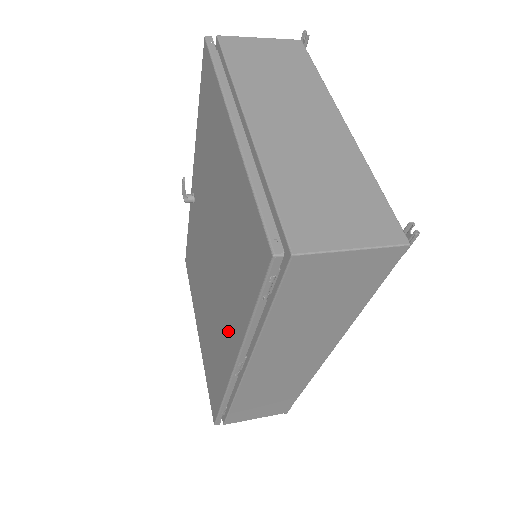
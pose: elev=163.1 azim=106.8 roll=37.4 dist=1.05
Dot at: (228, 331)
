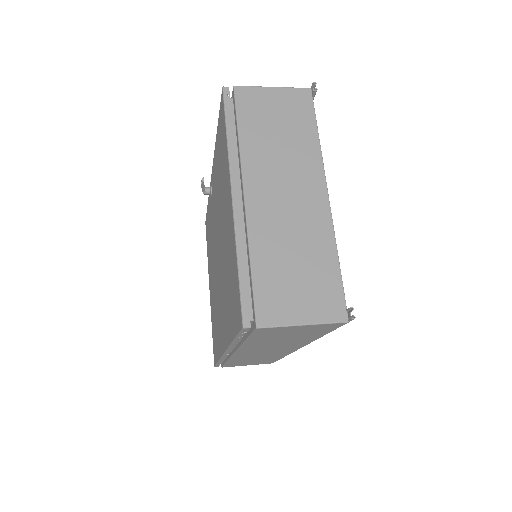
Dot at: (223, 325)
